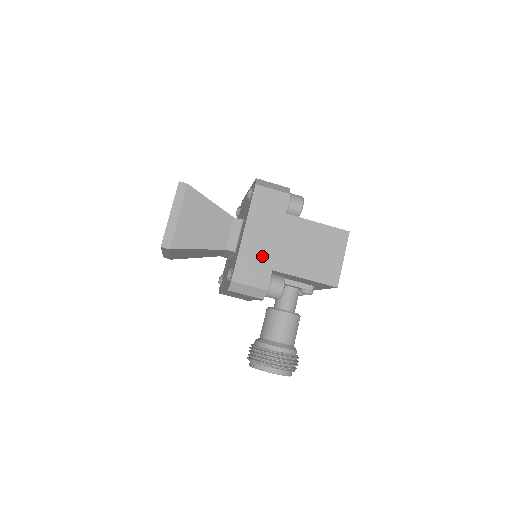
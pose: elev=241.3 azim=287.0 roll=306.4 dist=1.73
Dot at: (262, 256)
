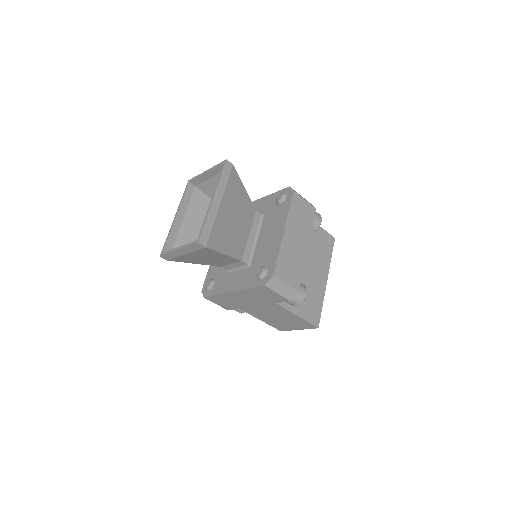
Dot at: (237, 303)
